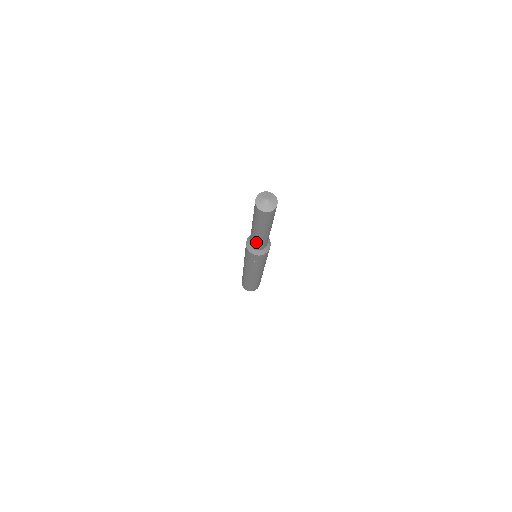
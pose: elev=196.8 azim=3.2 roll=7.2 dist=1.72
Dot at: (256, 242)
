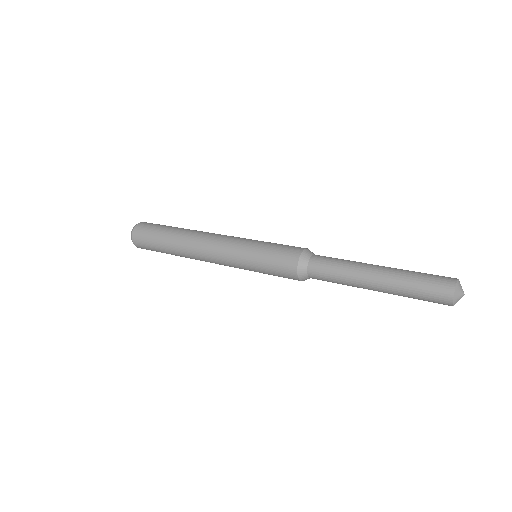
Dot at: occluded
